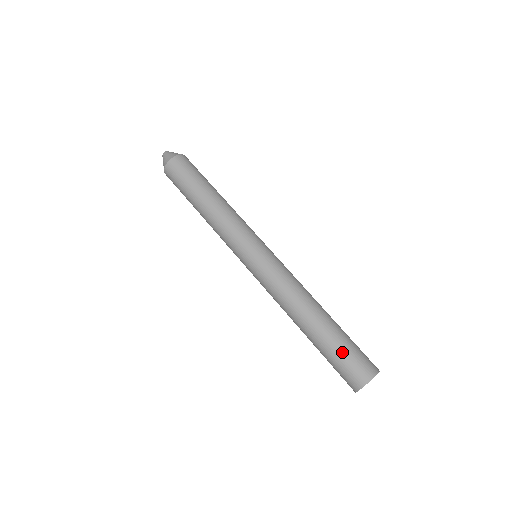
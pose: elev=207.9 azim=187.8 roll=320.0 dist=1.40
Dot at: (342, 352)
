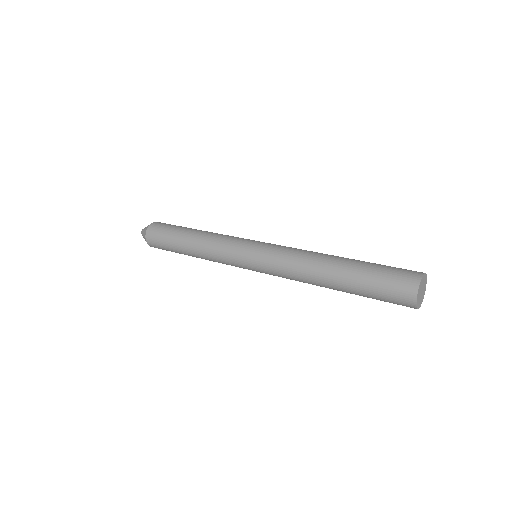
Dot at: (376, 277)
